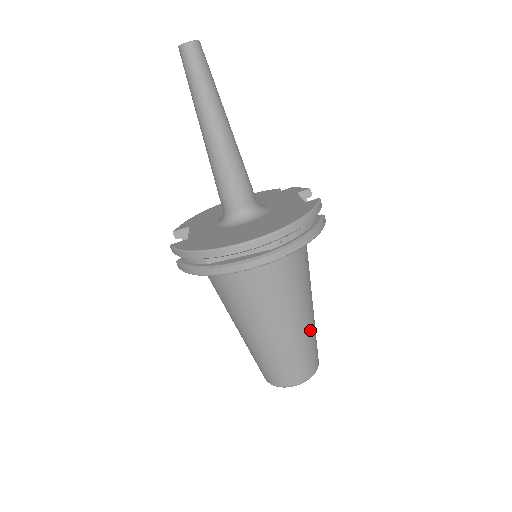
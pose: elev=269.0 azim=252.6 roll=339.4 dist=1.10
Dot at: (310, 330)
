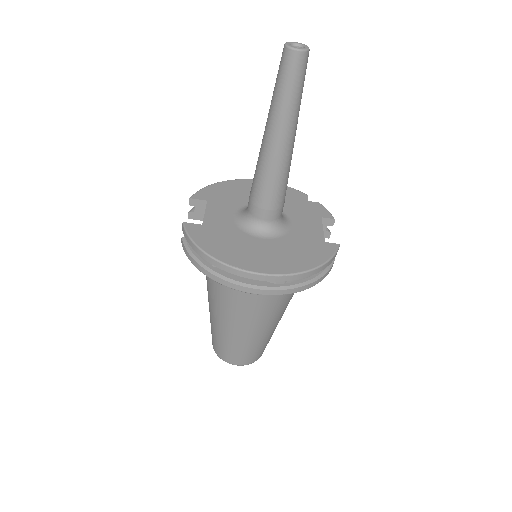
Dot at: (271, 333)
